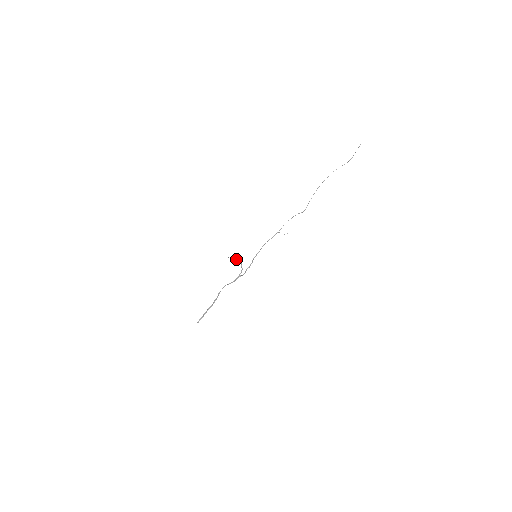
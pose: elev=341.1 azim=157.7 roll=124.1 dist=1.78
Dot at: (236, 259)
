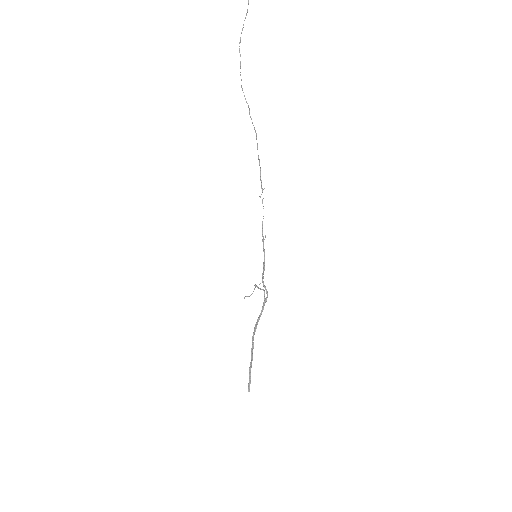
Dot at: occluded
